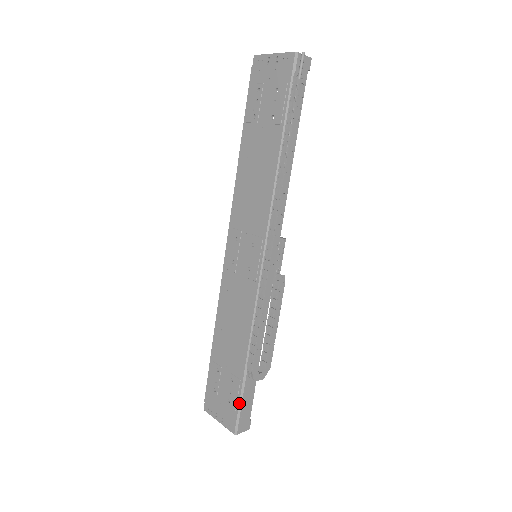
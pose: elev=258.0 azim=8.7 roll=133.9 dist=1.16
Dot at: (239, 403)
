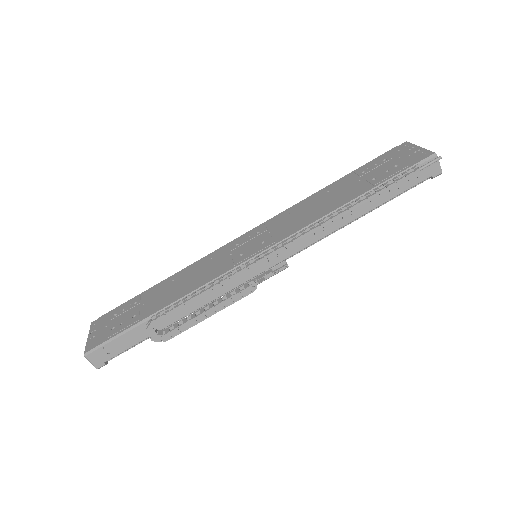
Dot at: (116, 335)
